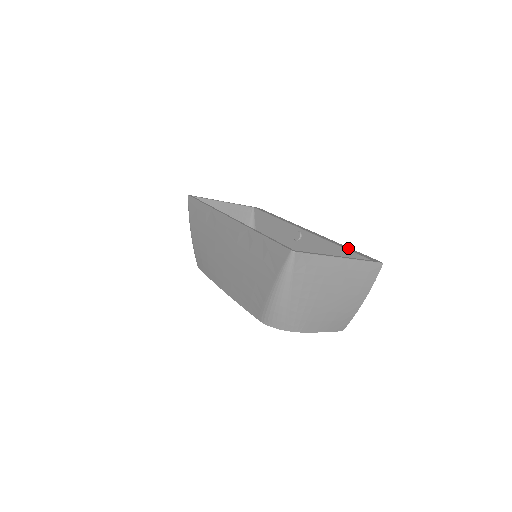
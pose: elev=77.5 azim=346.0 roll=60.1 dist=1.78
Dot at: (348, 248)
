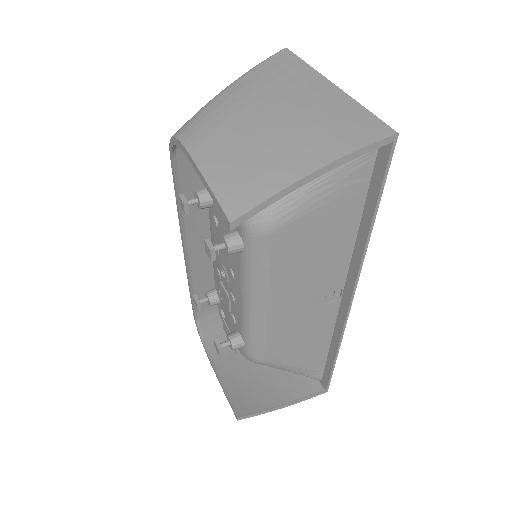
Dot at: (372, 206)
